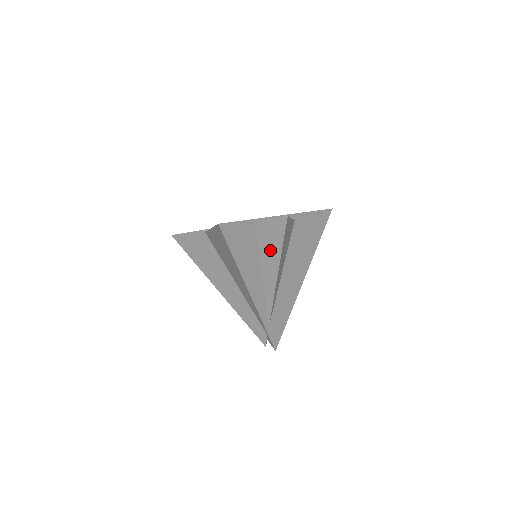
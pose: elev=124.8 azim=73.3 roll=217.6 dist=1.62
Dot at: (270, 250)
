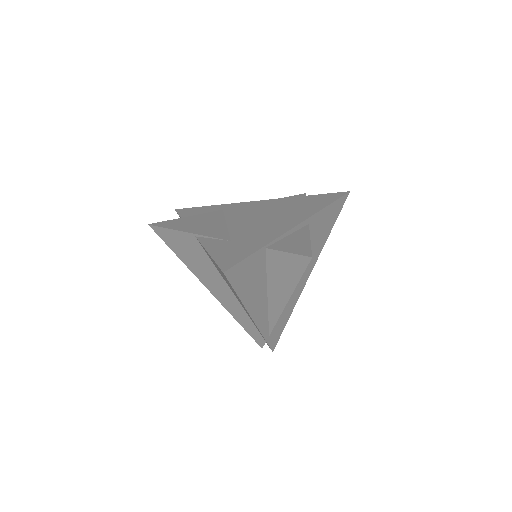
Dot at: (282, 279)
